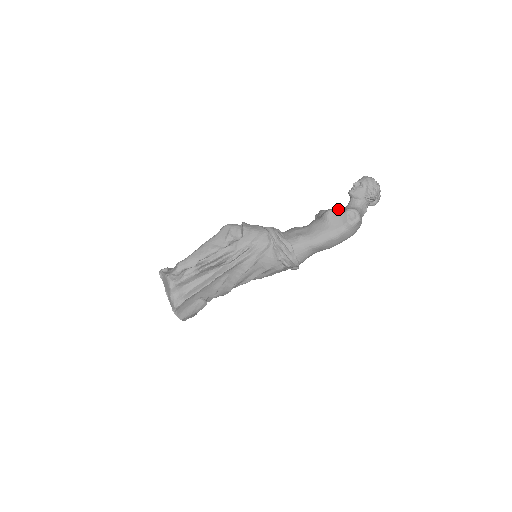
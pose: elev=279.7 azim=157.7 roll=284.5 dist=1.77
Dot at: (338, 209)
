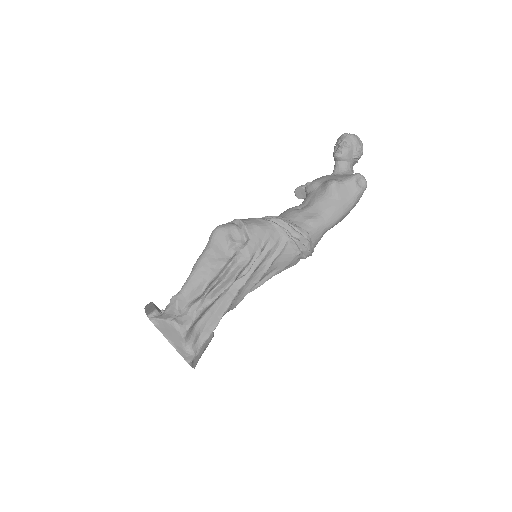
Dot at: (337, 177)
